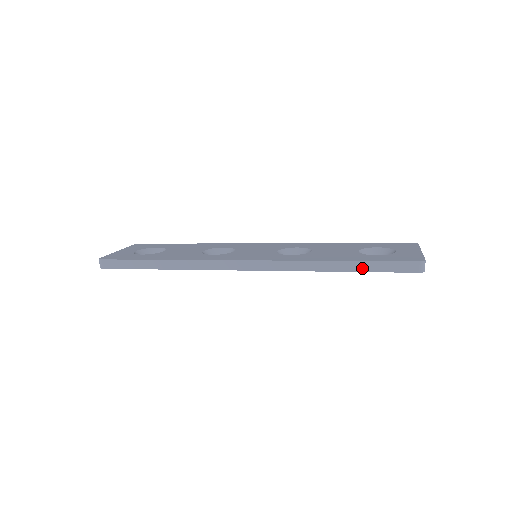
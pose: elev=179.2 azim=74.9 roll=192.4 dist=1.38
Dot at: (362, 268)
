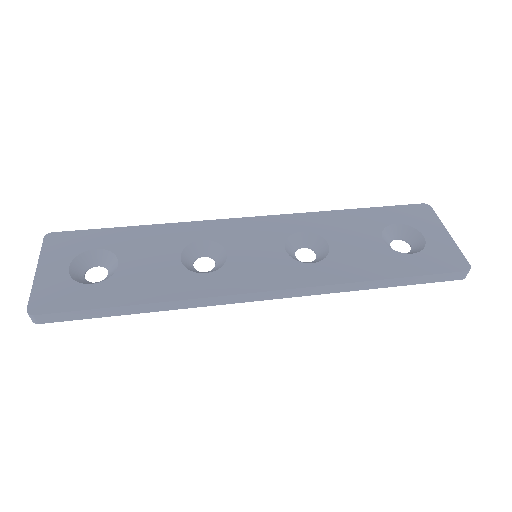
Dot at: (406, 283)
